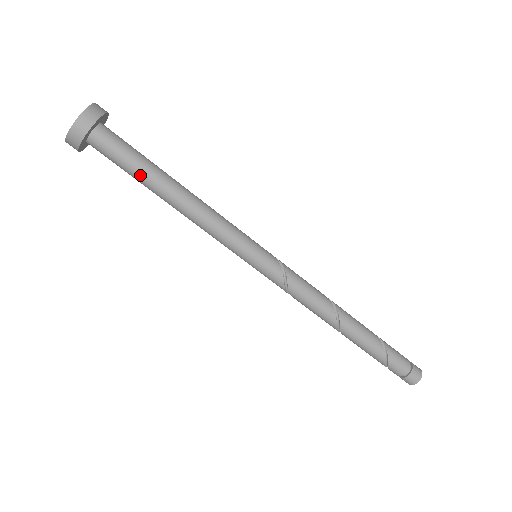
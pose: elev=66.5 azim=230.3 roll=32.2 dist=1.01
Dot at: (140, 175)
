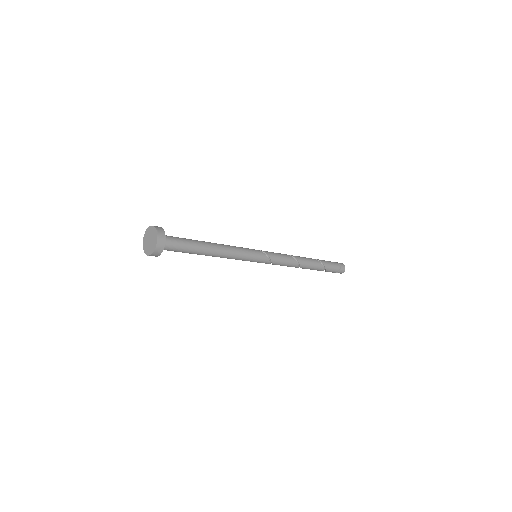
Dot at: occluded
